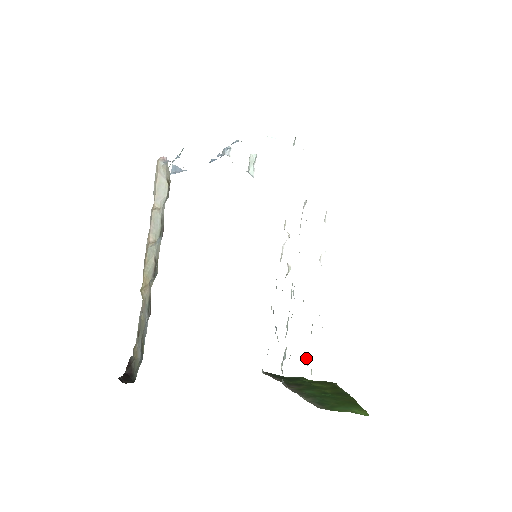
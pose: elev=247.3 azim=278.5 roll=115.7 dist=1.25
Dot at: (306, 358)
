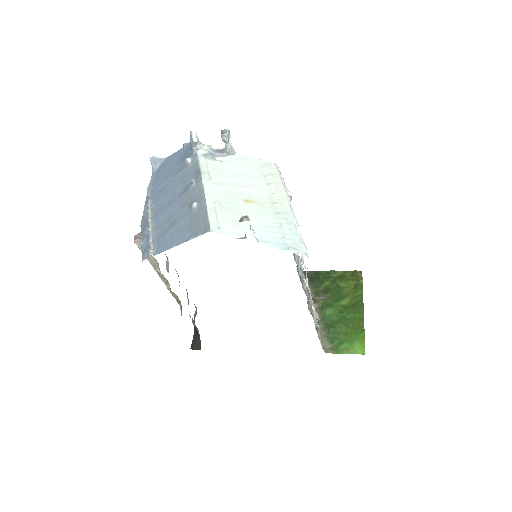
Dot at: occluded
